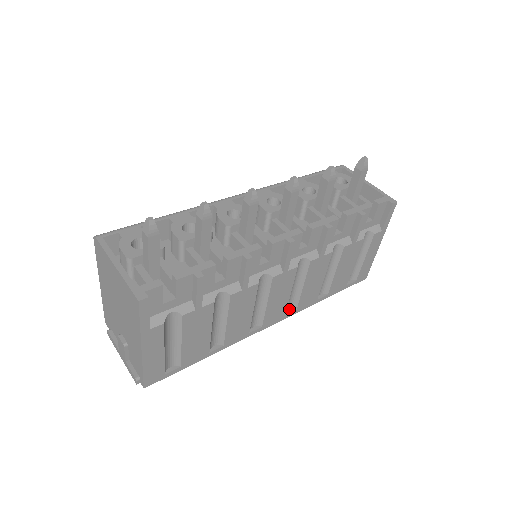
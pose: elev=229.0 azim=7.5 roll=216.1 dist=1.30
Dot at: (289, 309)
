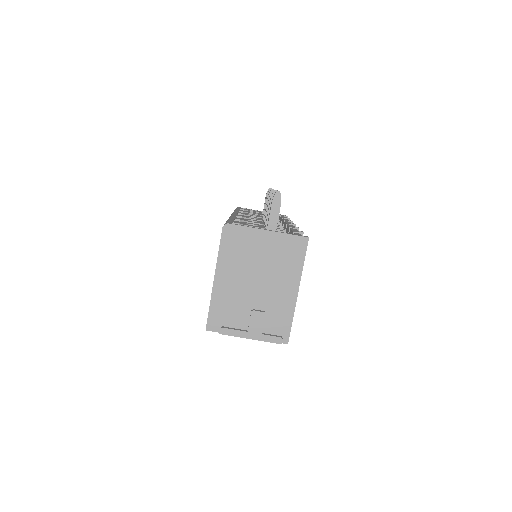
Dot at: occluded
